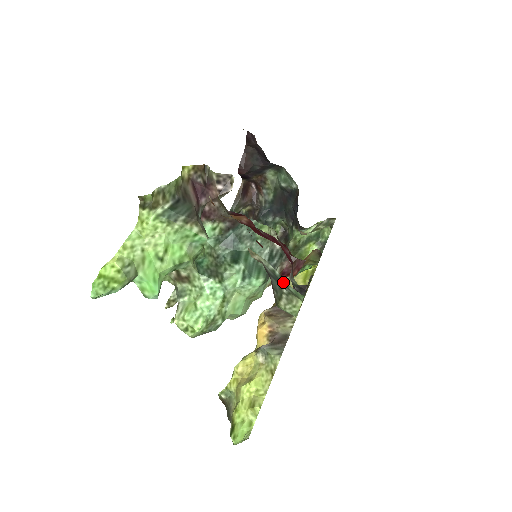
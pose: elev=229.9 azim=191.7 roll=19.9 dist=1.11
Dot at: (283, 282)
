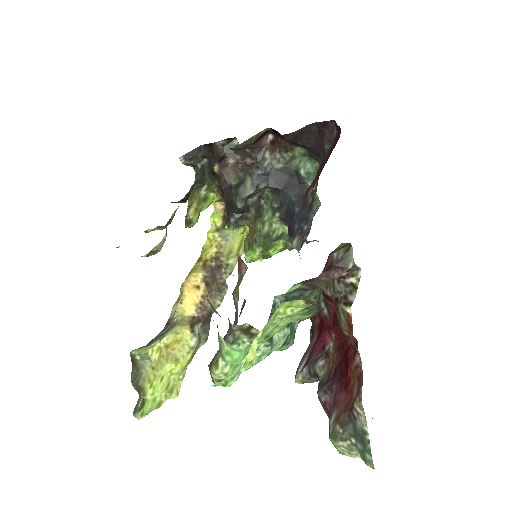
Dot at: (366, 446)
